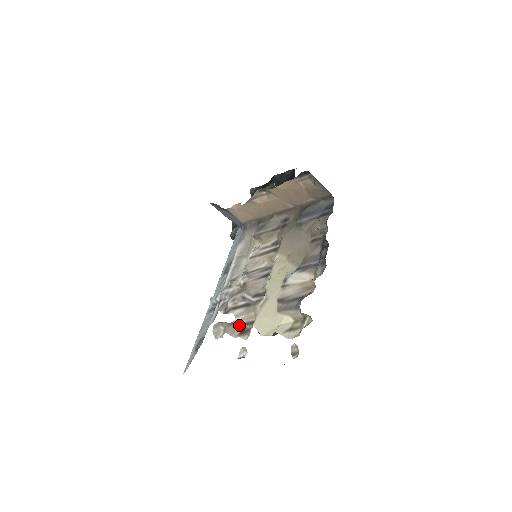
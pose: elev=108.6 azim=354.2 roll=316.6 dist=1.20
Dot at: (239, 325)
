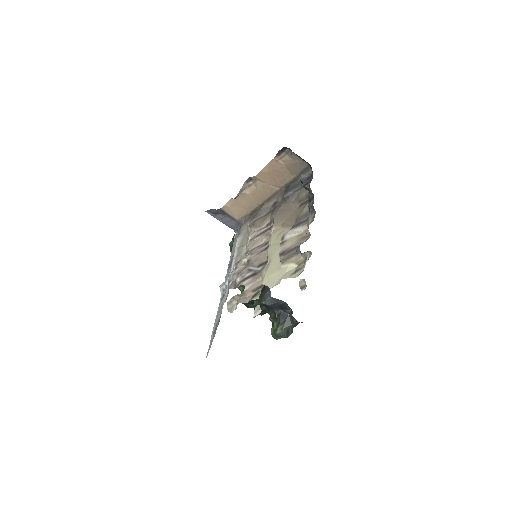
Dot at: (250, 292)
